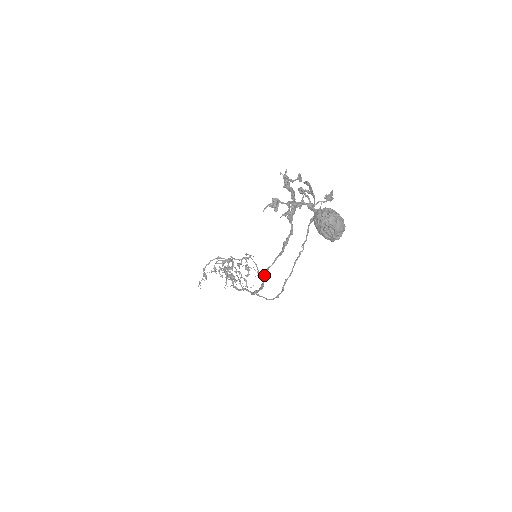
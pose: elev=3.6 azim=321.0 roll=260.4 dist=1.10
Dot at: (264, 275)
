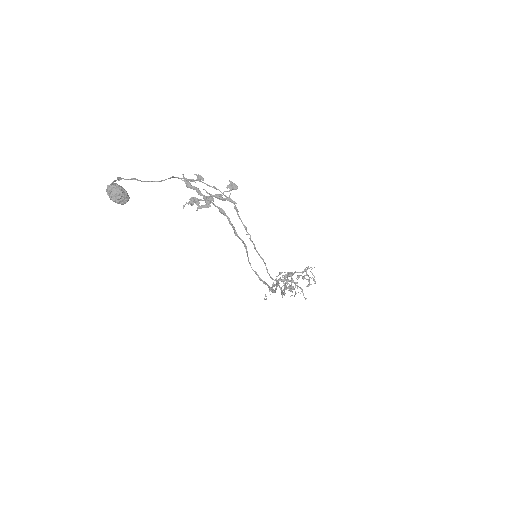
Dot at: occluded
